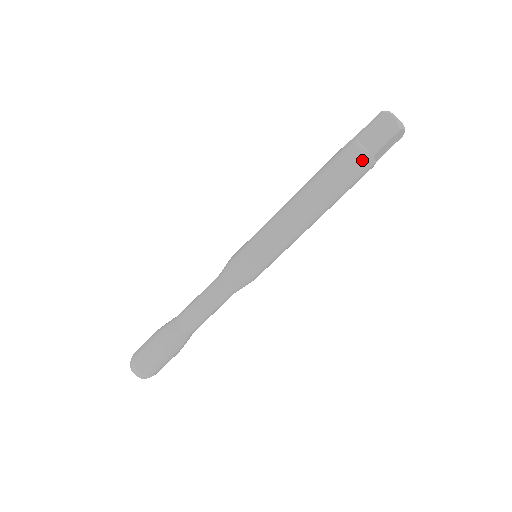
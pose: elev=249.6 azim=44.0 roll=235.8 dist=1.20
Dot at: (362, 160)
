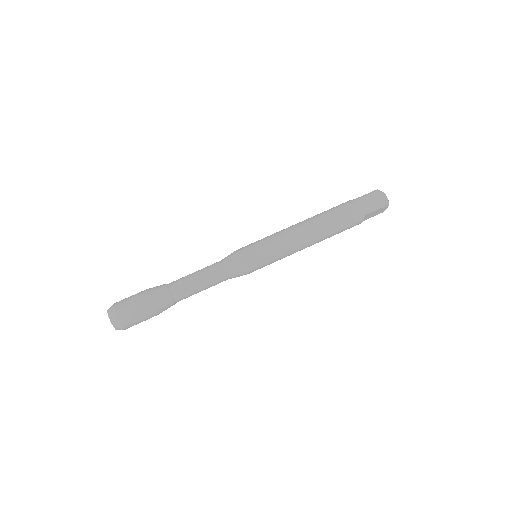
Dot at: (349, 201)
